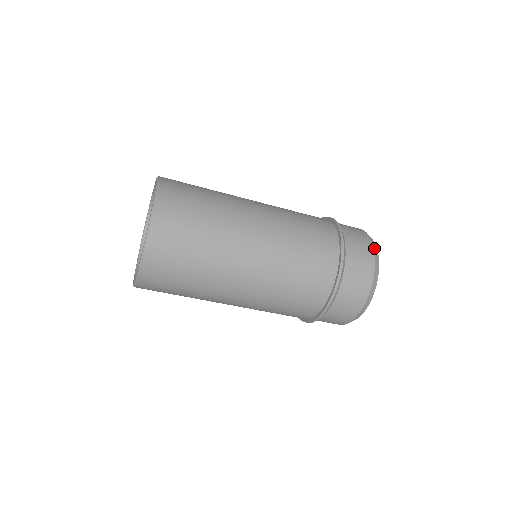
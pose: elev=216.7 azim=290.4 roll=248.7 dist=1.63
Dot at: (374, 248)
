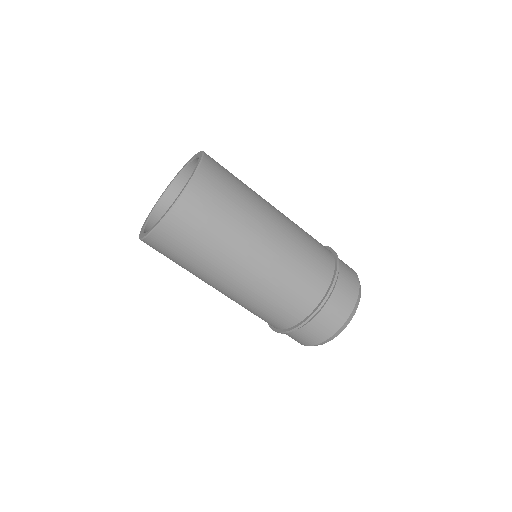
Dot at: (360, 286)
